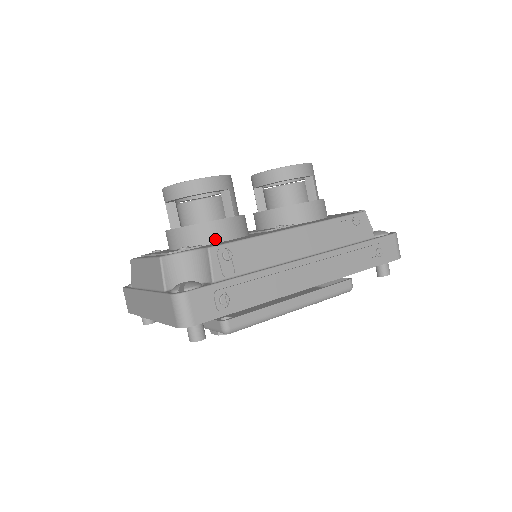
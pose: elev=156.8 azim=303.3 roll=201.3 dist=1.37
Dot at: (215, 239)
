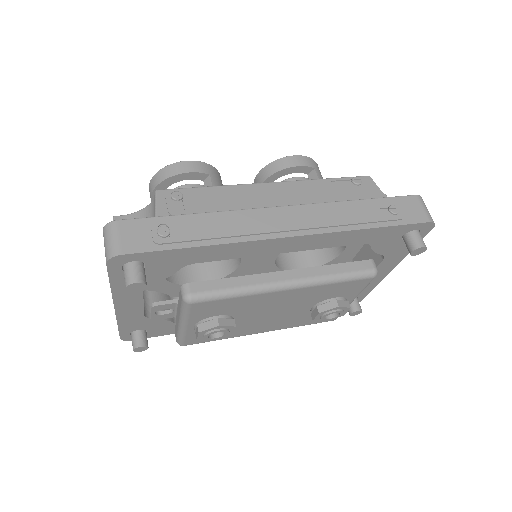
Dot at: occluded
